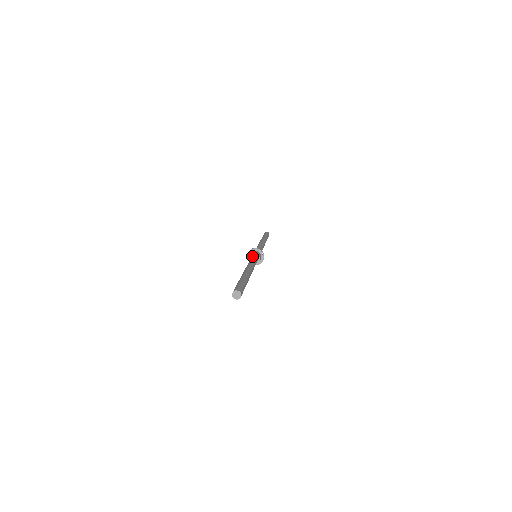
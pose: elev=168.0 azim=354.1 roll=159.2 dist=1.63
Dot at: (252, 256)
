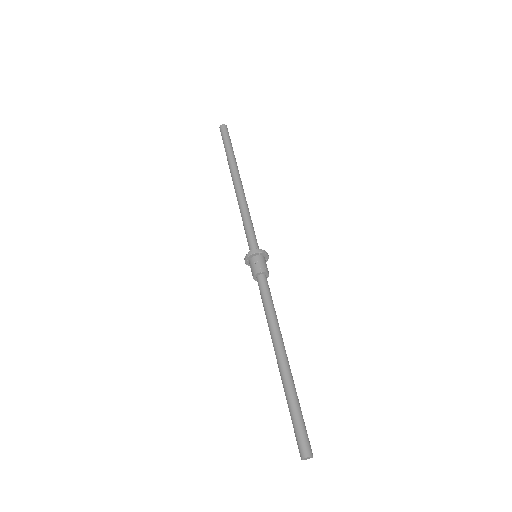
Dot at: (255, 277)
